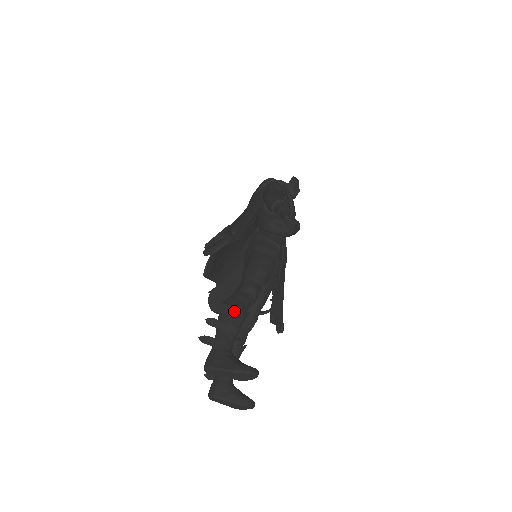
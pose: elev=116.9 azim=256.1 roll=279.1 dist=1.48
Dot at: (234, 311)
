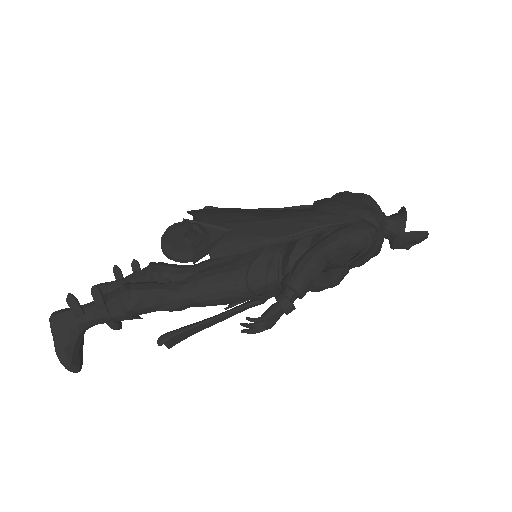
Dot at: (124, 309)
